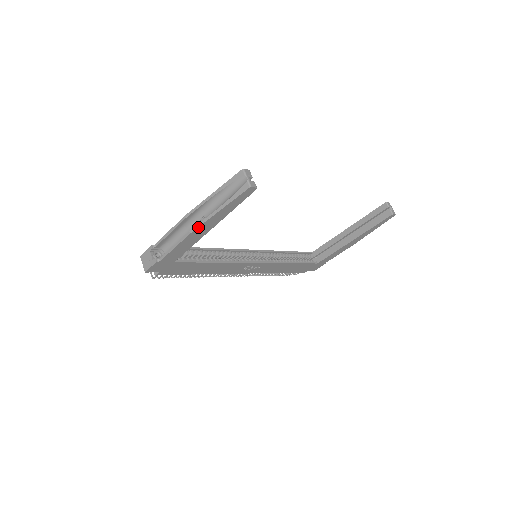
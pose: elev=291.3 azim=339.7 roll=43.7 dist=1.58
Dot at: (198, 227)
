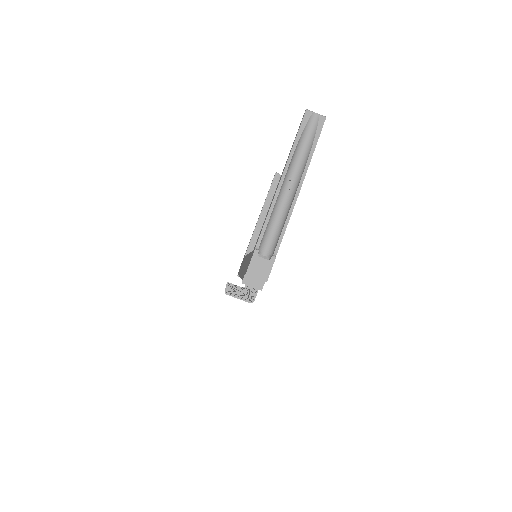
Dot at: occluded
